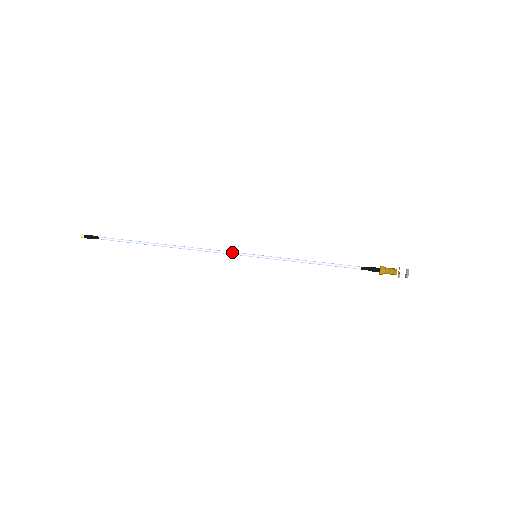
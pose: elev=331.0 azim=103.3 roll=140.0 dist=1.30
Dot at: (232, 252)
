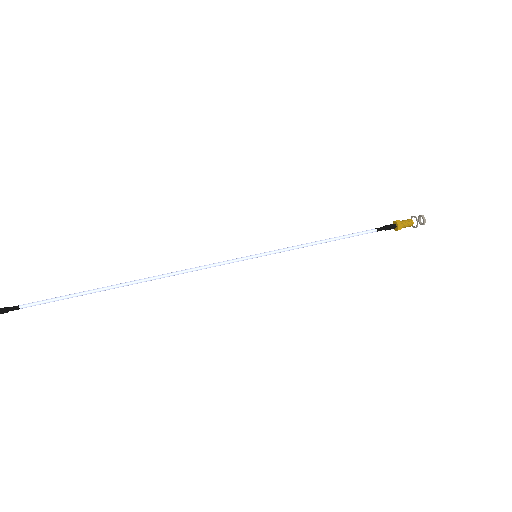
Dot at: occluded
